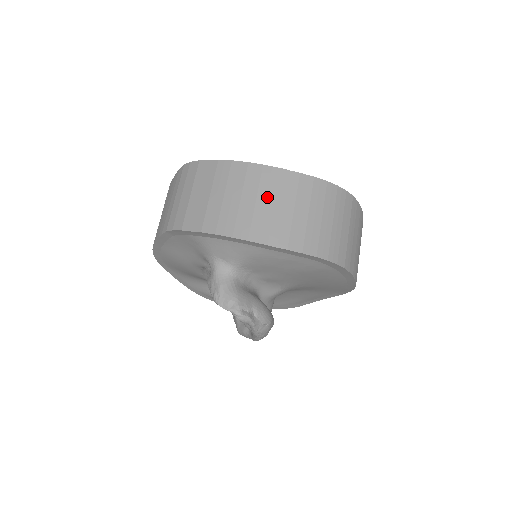
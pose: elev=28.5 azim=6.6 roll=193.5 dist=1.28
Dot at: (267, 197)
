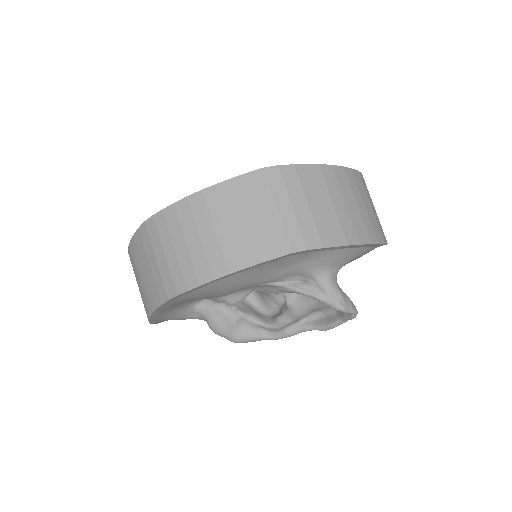
Dot at: (367, 200)
